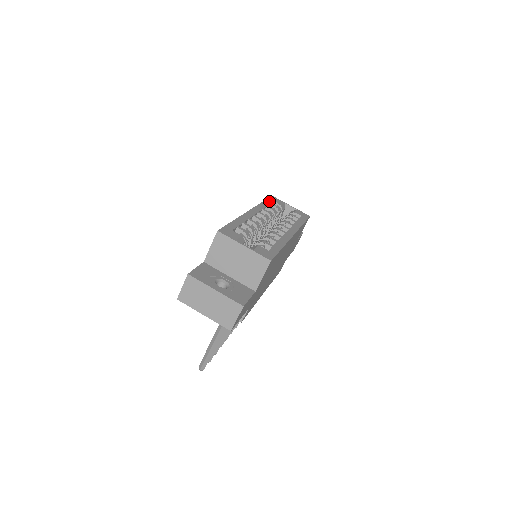
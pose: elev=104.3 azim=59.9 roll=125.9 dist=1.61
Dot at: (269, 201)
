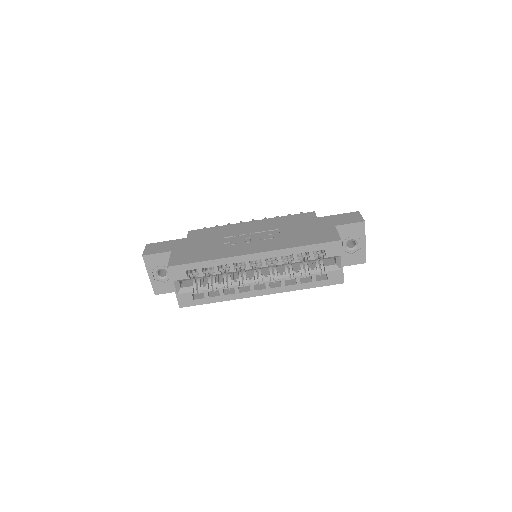
Dot at: (315, 248)
